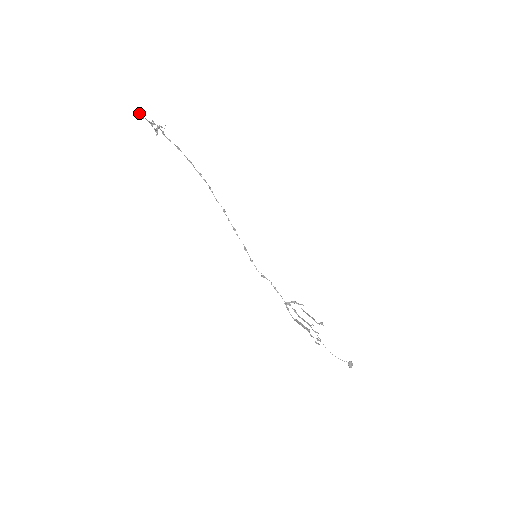
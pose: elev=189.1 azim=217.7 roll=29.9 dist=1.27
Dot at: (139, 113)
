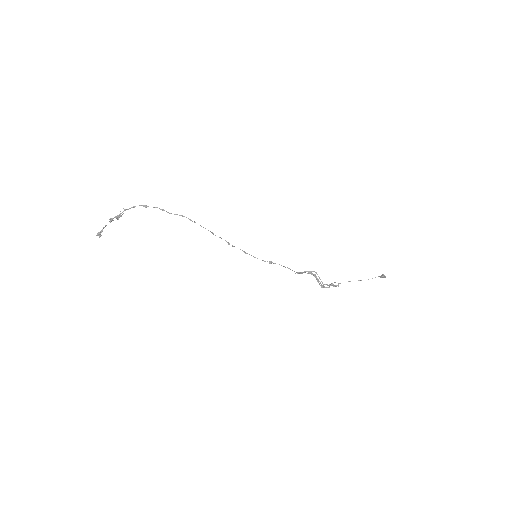
Dot at: (97, 235)
